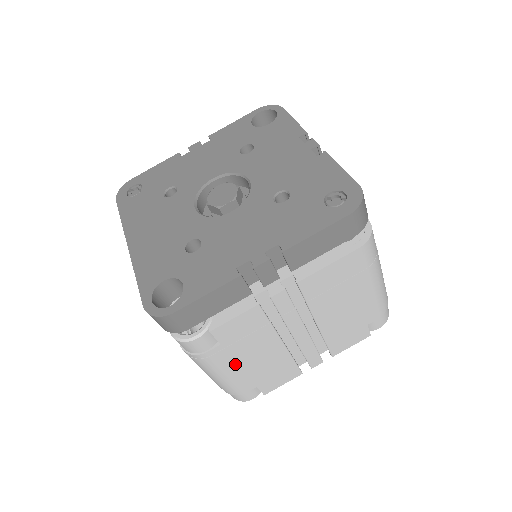
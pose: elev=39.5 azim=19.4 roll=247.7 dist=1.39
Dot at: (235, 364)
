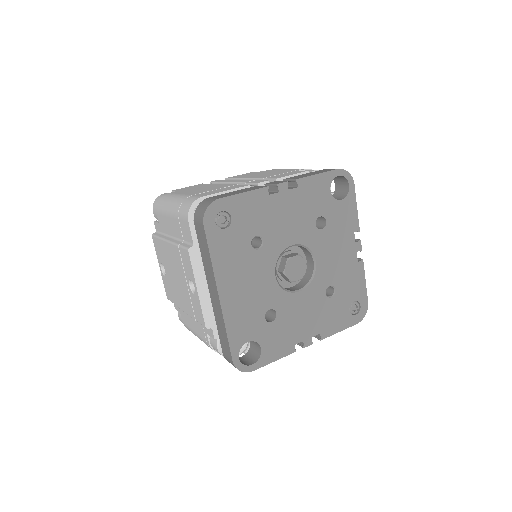
Dot at: occluded
